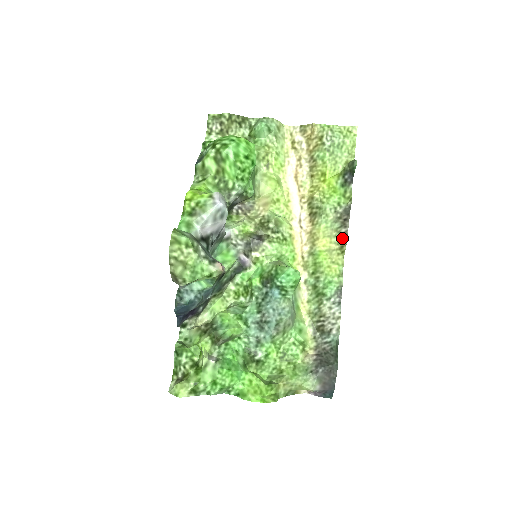
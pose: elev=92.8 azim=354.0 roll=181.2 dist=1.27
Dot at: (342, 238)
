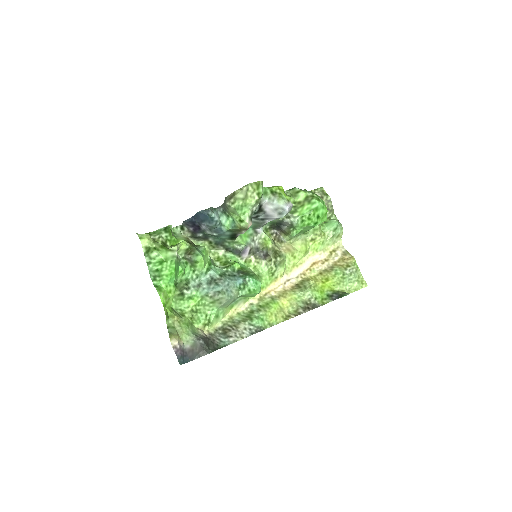
Dot at: (295, 313)
